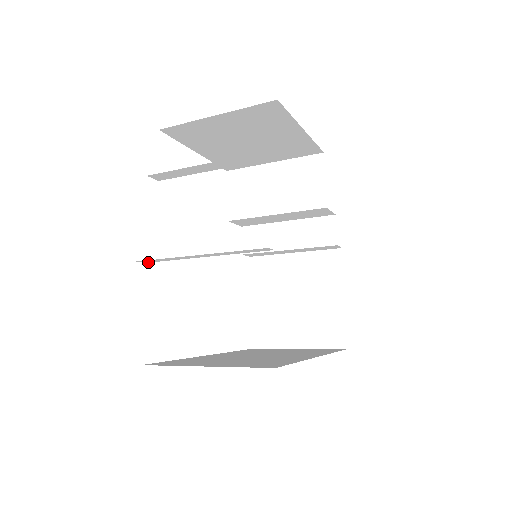
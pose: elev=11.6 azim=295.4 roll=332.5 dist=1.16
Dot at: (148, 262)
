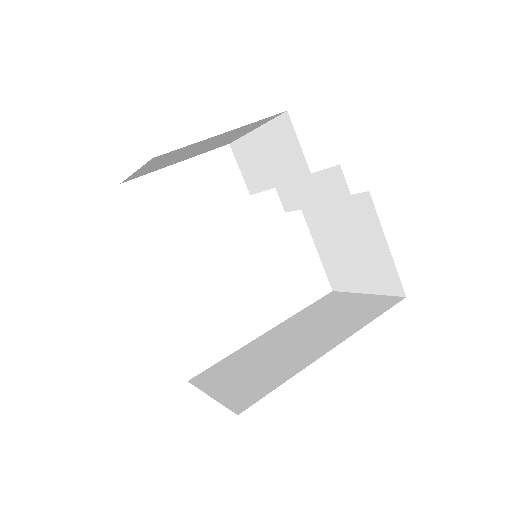
Dot at: occluded
